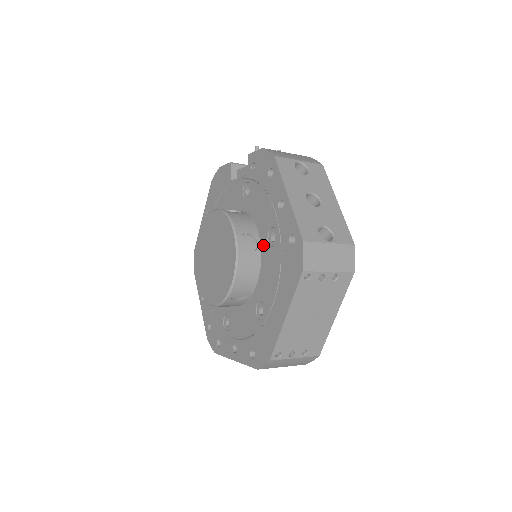
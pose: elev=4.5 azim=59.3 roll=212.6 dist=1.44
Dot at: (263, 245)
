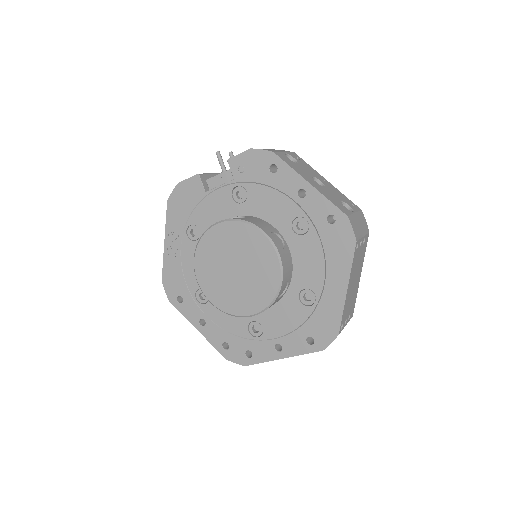
Dot at: (288, 237)
